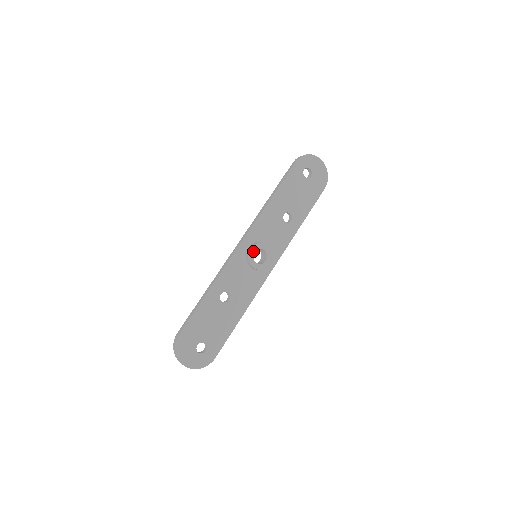
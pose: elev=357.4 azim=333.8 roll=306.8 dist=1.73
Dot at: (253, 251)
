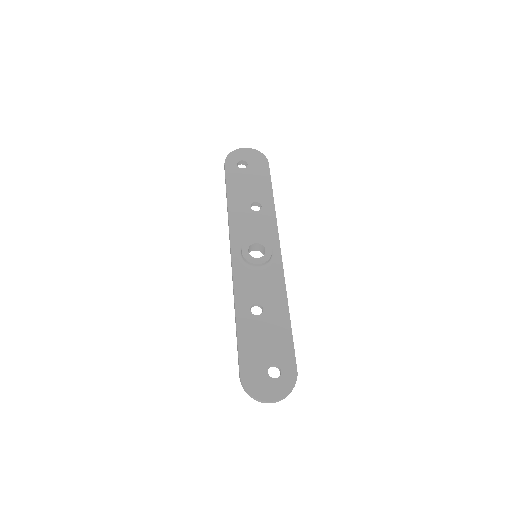
Dot at: (246, 251)
